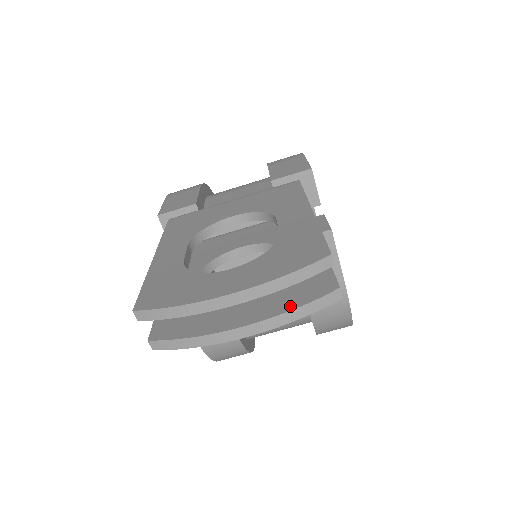
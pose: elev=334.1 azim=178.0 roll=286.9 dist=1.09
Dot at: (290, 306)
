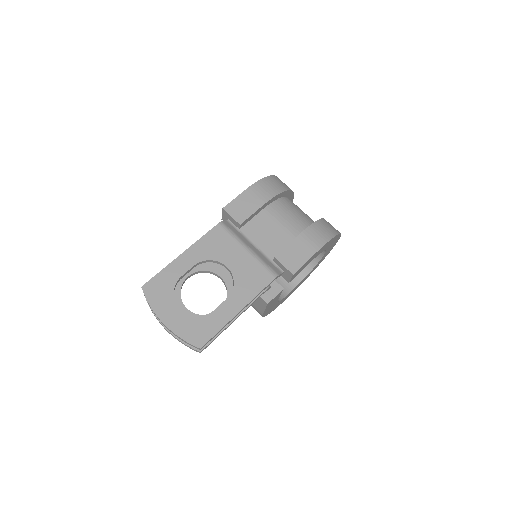
Dot at: occluded
